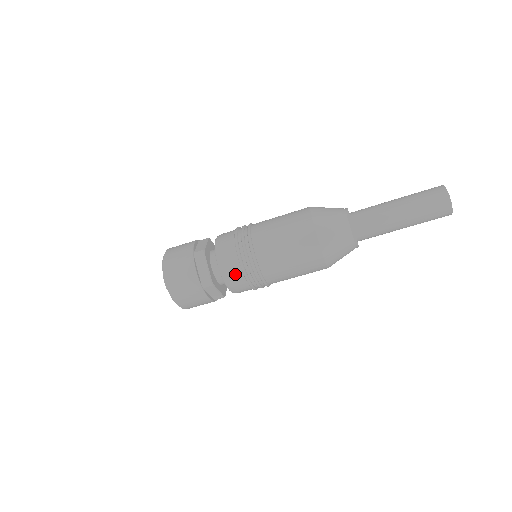
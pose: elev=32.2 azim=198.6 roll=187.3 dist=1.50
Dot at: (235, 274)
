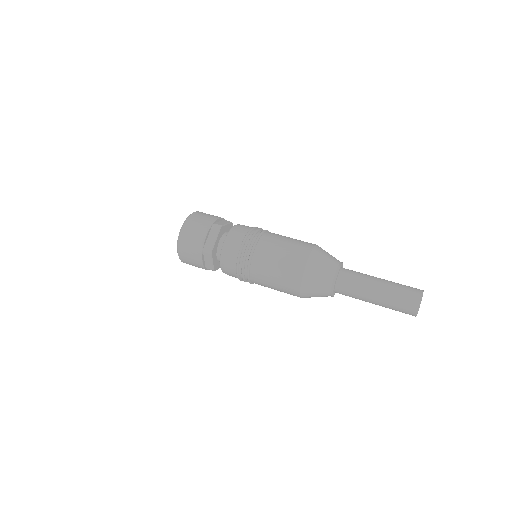
Dot at: (232, 276)
